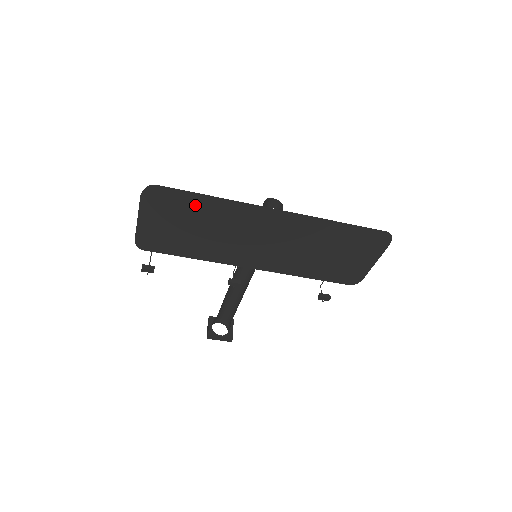
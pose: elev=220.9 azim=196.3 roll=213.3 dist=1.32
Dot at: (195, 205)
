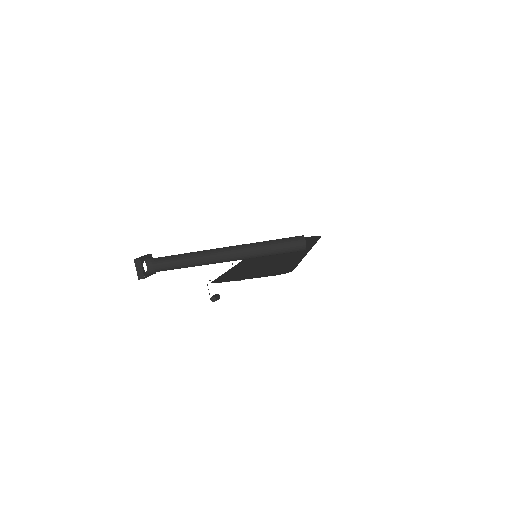
Dot at: (286, 265)
